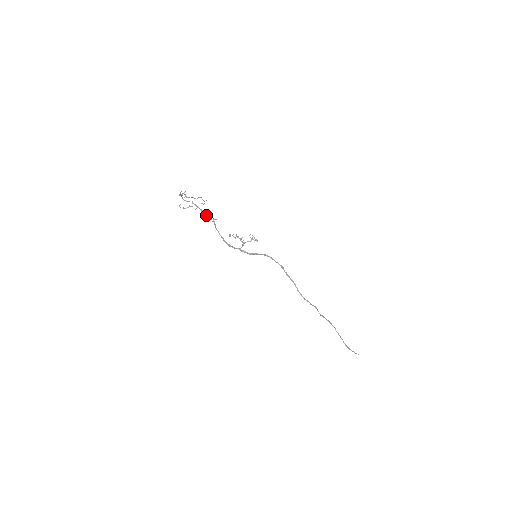
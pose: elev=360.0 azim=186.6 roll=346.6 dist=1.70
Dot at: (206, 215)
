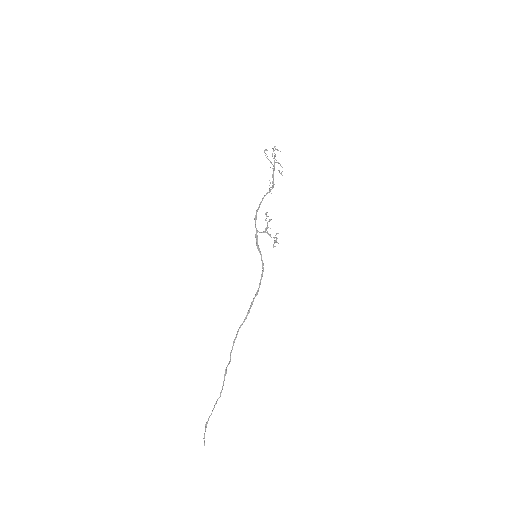
Dot at: (270, 182)
